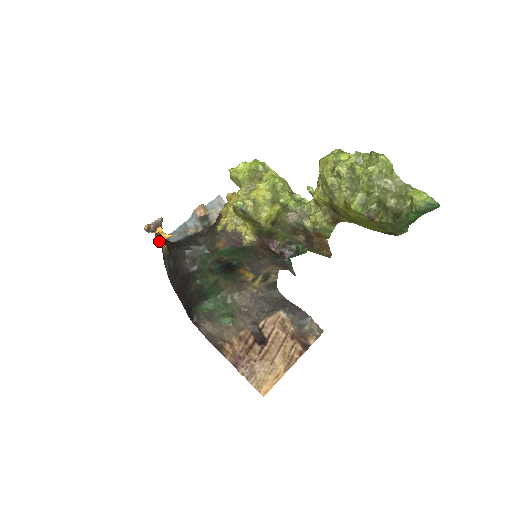
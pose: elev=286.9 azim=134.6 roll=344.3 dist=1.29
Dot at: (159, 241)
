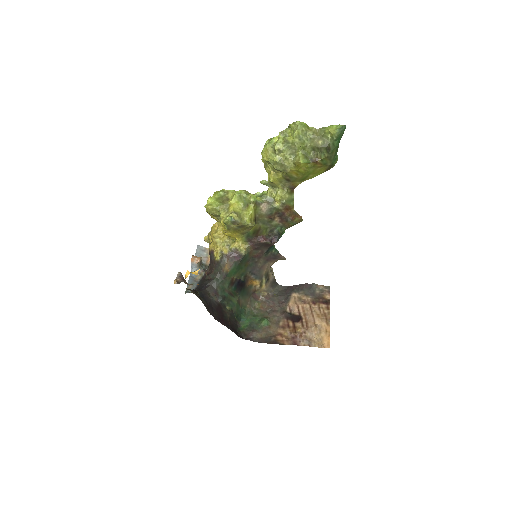
Dot at: occluded
